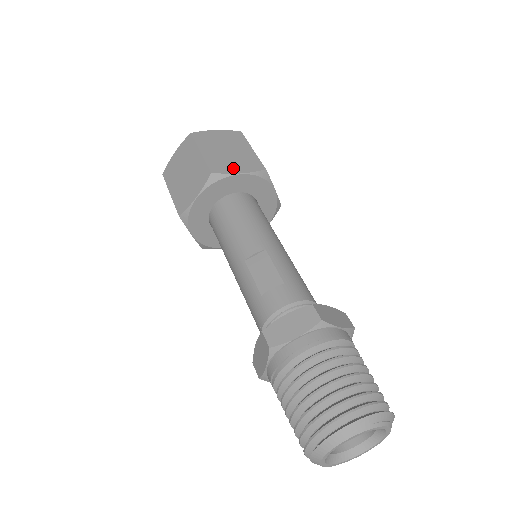
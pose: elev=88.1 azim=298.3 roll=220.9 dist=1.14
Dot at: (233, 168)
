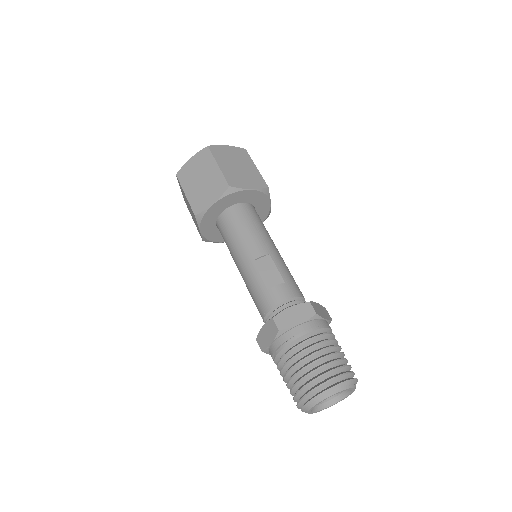
Dot at: (245, 184)
